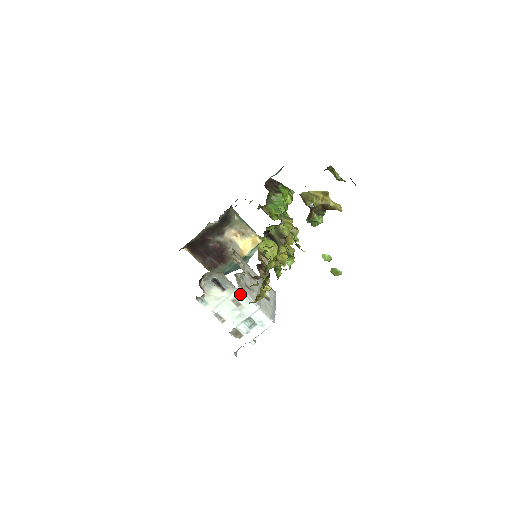
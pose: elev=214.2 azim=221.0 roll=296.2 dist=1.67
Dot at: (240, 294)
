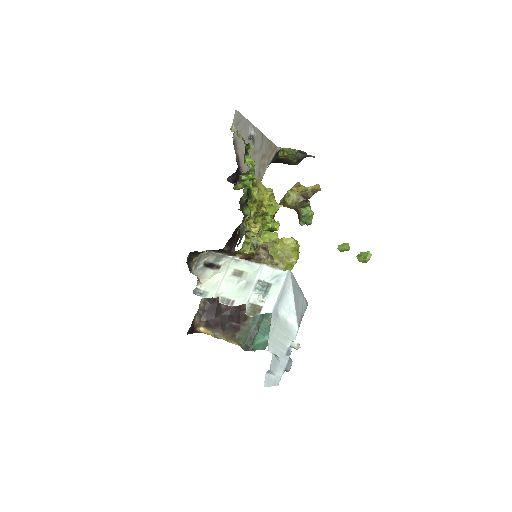
Dot at: (238, 262)
